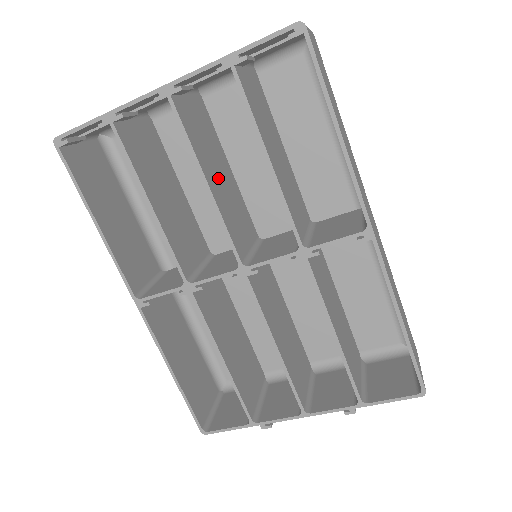
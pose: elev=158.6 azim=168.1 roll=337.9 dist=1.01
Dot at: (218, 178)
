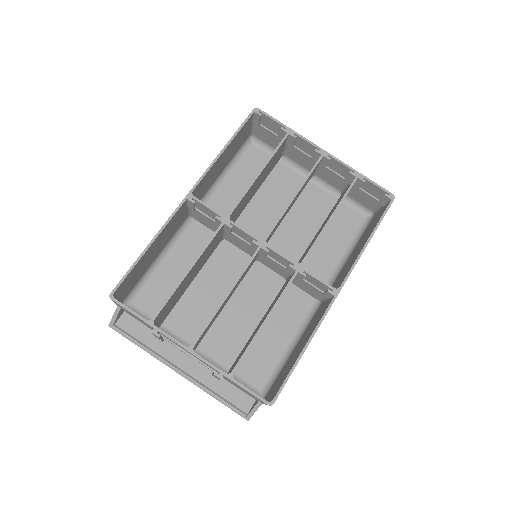
Dot at: occluded
